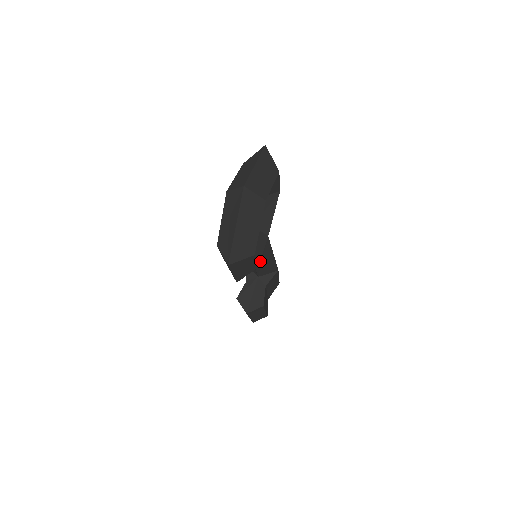
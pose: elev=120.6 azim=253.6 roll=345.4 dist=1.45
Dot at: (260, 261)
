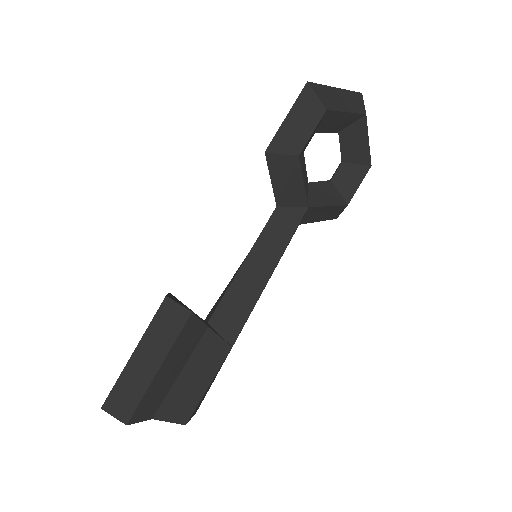
Dot at: (252, 267)
